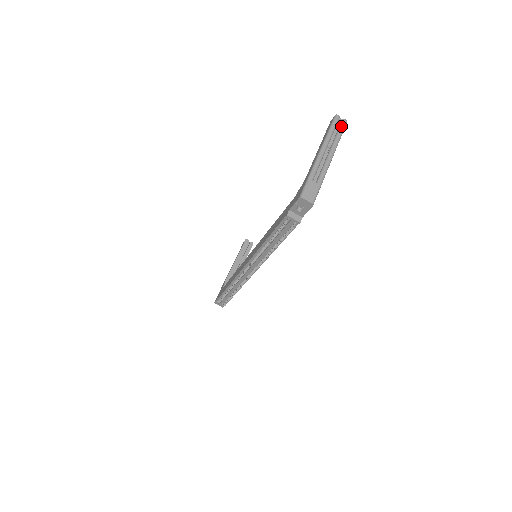
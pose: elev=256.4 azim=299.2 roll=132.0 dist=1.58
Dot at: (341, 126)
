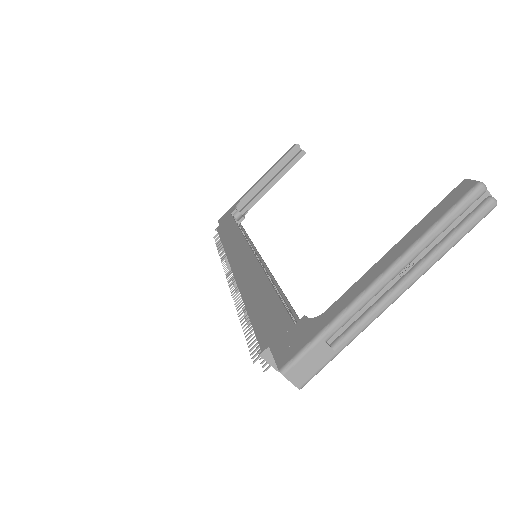
Dot at: (472, 218)
